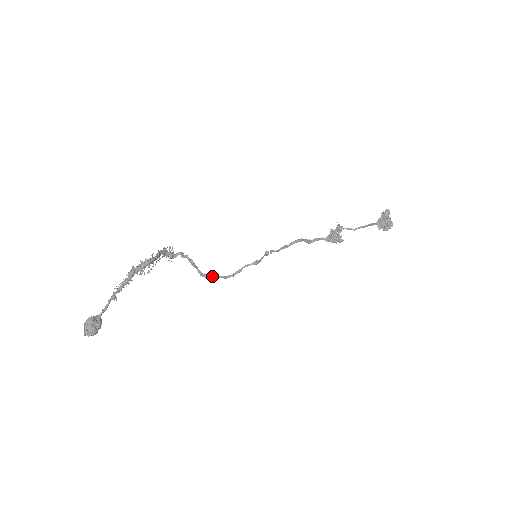
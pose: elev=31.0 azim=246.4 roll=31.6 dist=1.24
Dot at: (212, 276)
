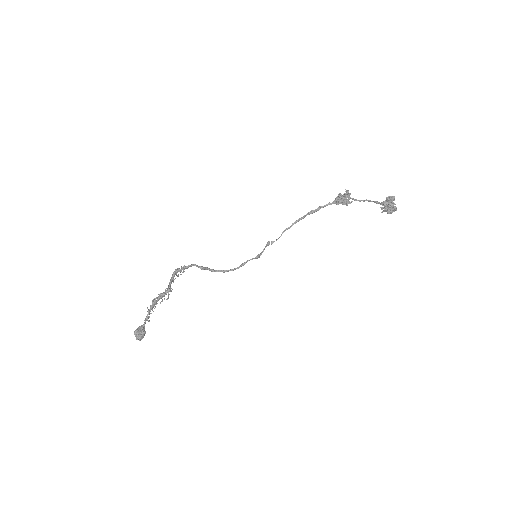
Dot at: (221, 271)
